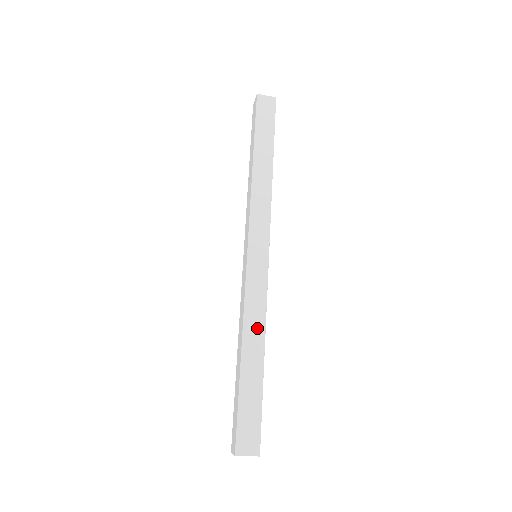
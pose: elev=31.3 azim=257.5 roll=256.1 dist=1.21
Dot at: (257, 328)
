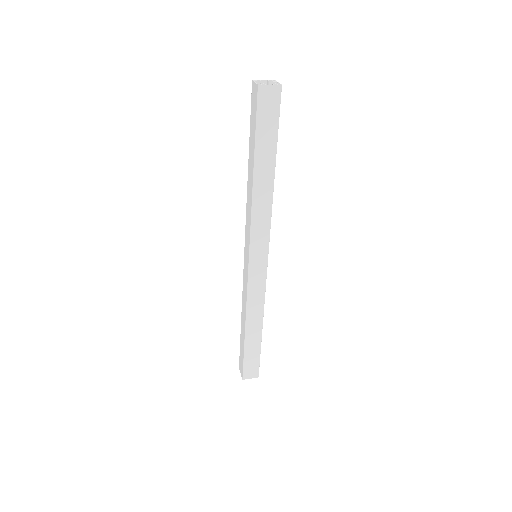
Dot at: (257, 313)
